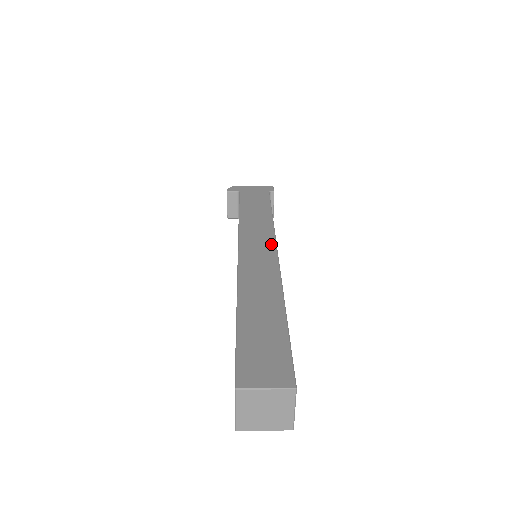
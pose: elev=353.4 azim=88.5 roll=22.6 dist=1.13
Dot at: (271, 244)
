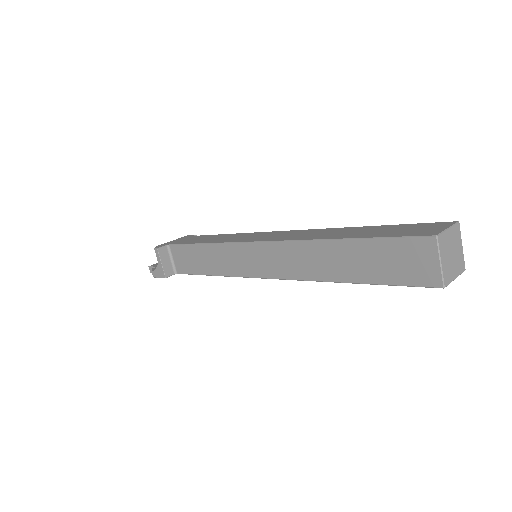
Dot at: (270, 232)
